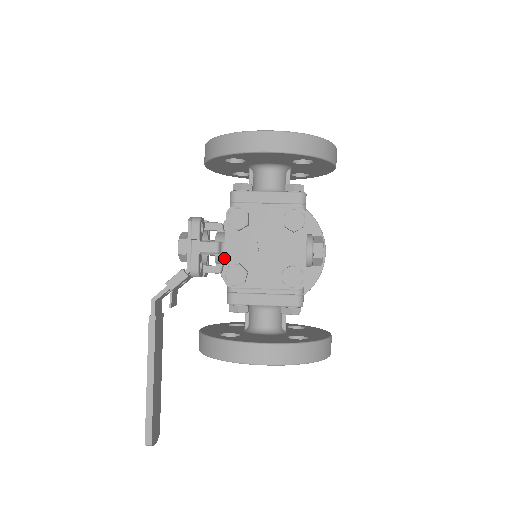
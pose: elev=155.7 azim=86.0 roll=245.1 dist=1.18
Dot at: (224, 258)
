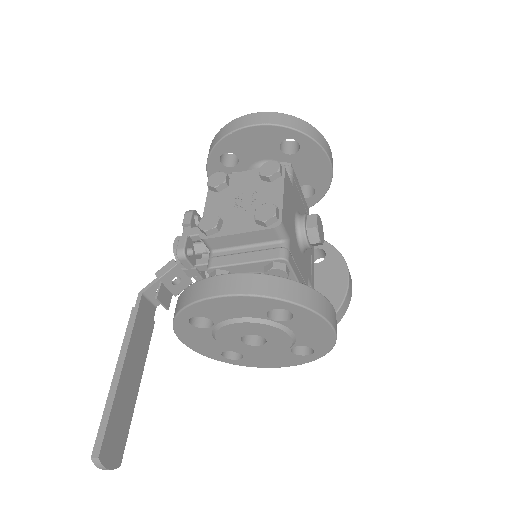
Dot at: occluded
